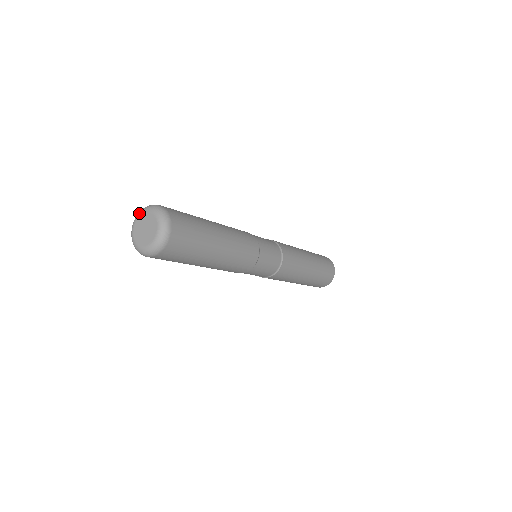
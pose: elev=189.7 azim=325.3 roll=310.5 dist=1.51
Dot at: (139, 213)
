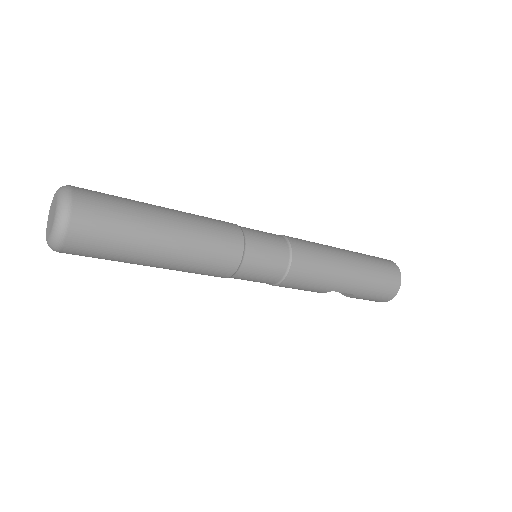
Dot at: (49, 210)
